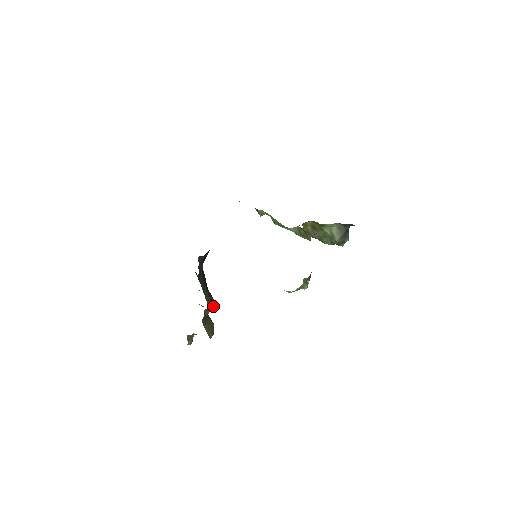
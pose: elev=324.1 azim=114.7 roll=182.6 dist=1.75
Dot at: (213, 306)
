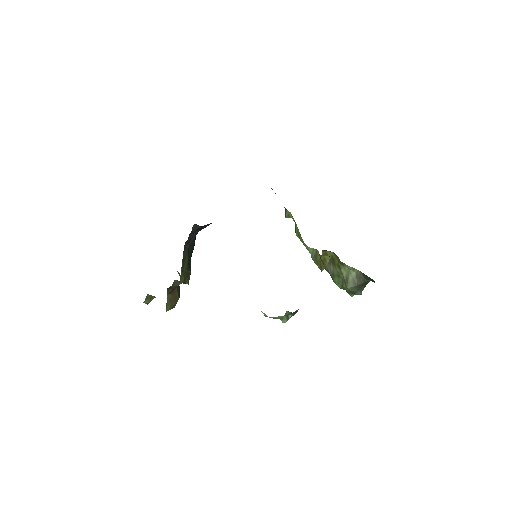
Dot at: (186, 281)
